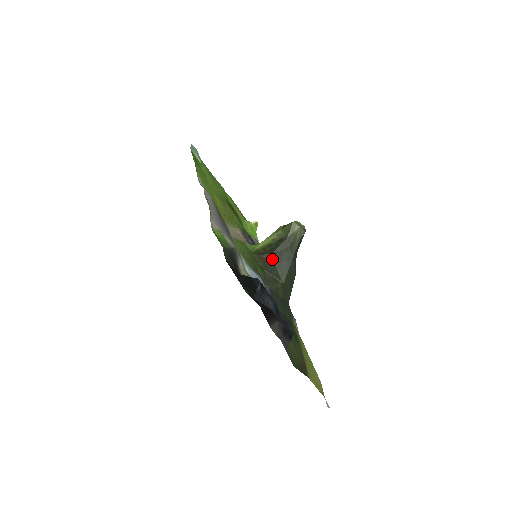
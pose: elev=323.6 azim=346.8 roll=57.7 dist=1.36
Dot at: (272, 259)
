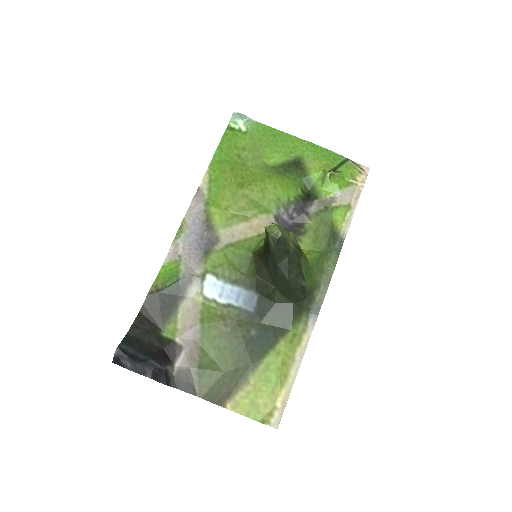
Dot at: (264, 262)
